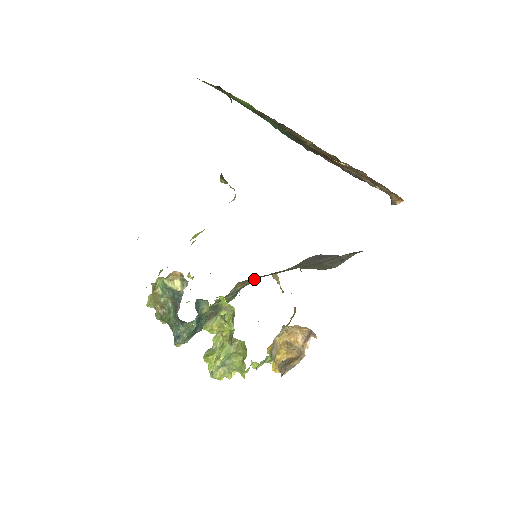
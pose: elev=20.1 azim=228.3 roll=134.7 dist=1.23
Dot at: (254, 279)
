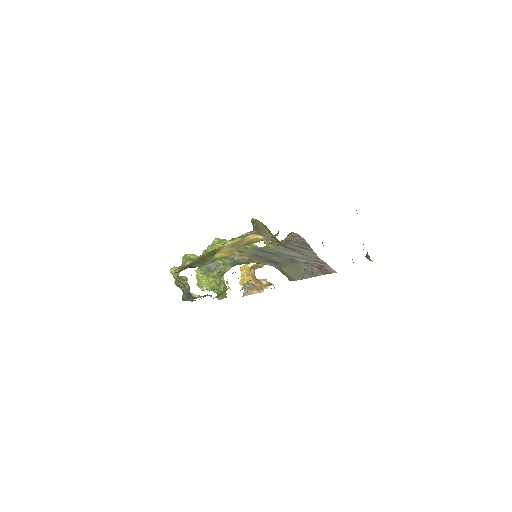
Dot at: (249, 257)
